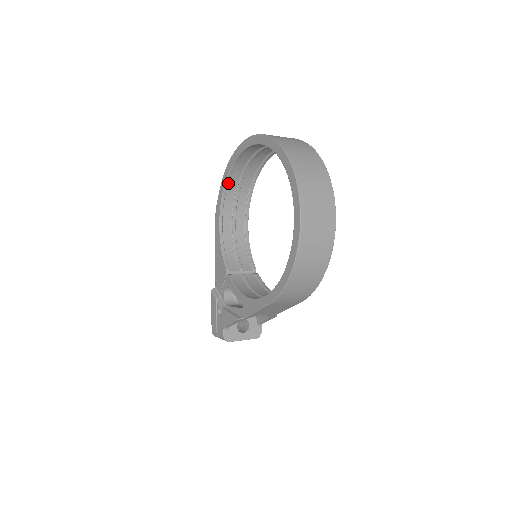
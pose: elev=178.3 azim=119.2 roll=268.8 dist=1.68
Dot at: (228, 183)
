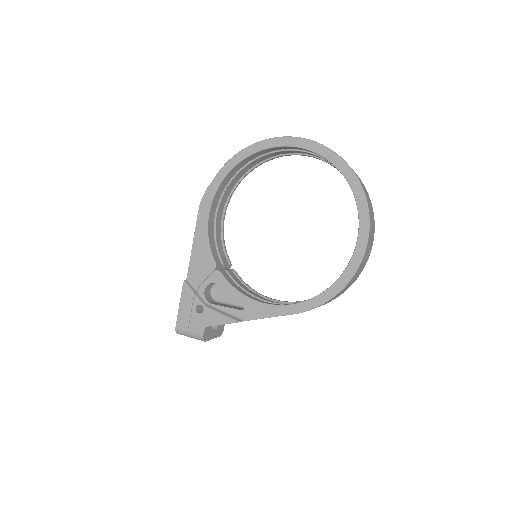
Dot at: (232, 169)
